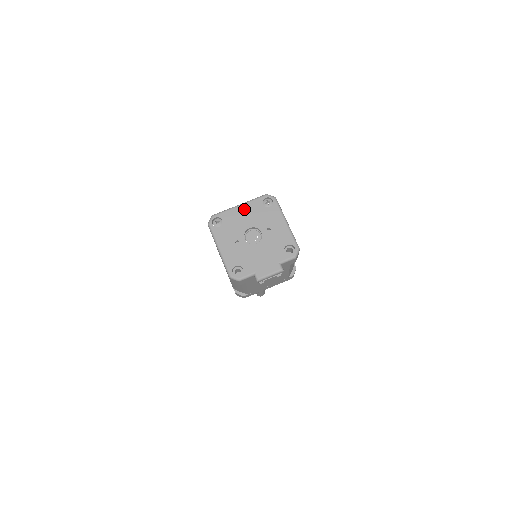
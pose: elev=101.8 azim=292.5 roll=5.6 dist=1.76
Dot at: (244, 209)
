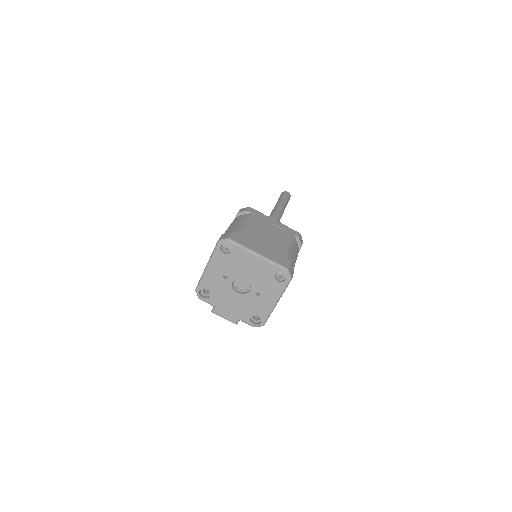
Dot at: (257, 262)
